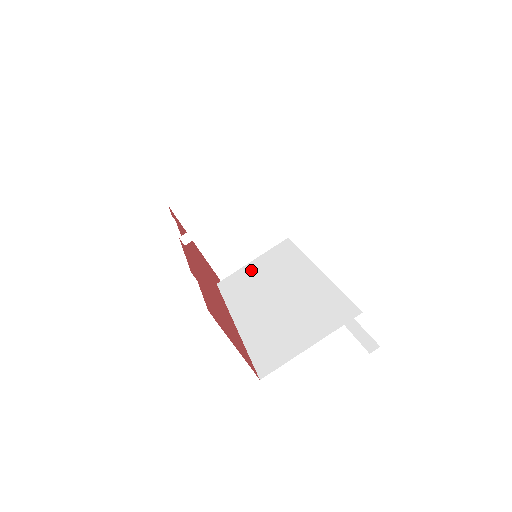
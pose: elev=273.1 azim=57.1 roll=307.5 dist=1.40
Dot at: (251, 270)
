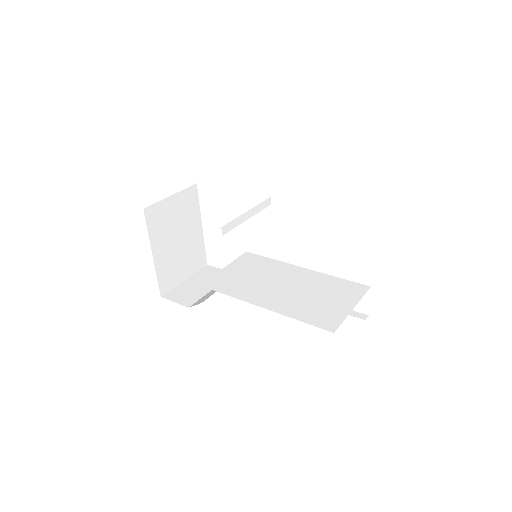
Dot at: (232, 273)
